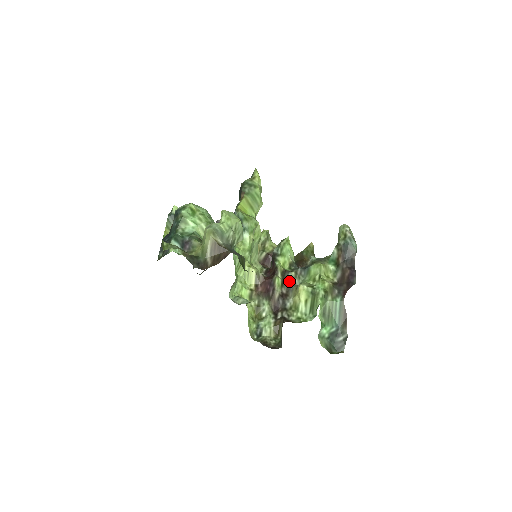
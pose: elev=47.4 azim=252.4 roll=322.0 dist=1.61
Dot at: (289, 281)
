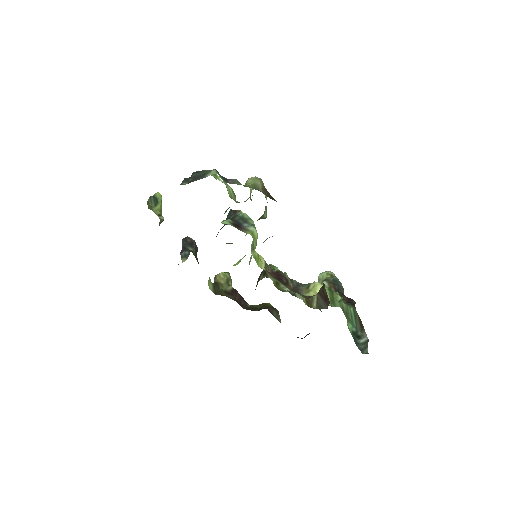
Dot at: (296, 283)
